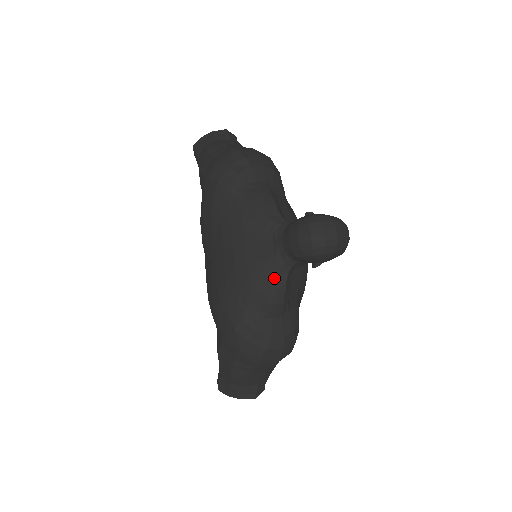
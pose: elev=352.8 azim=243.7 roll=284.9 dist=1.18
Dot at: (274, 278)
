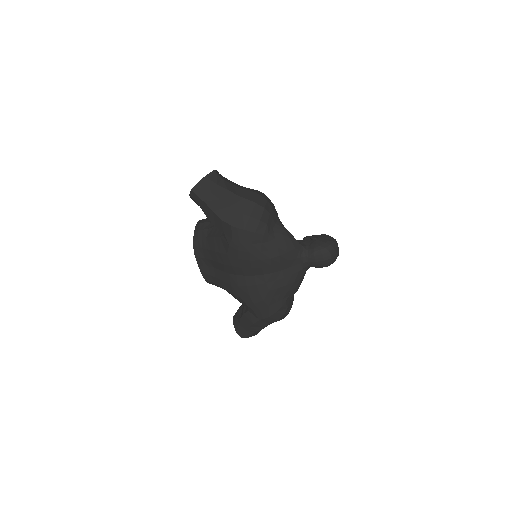
Dot at: (301, 280)
